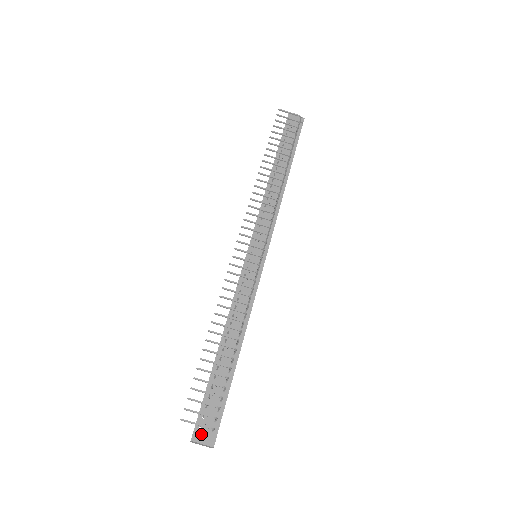
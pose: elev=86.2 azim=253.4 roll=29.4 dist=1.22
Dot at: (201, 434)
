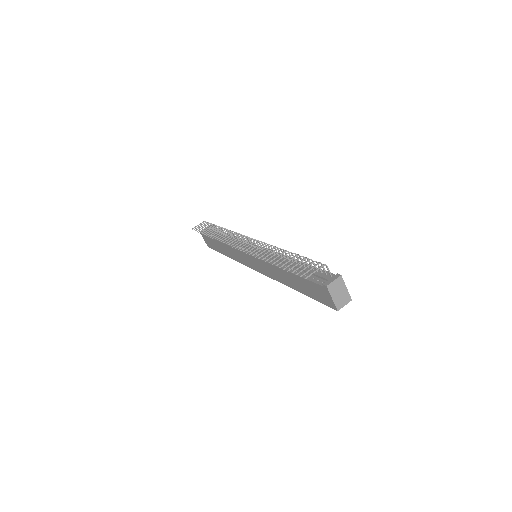
Dot at: (328, 283)
